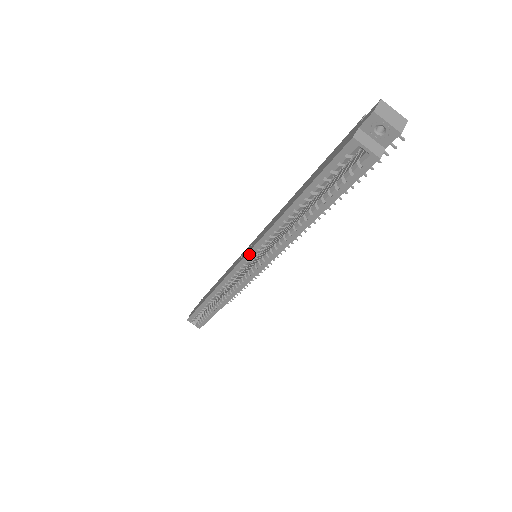
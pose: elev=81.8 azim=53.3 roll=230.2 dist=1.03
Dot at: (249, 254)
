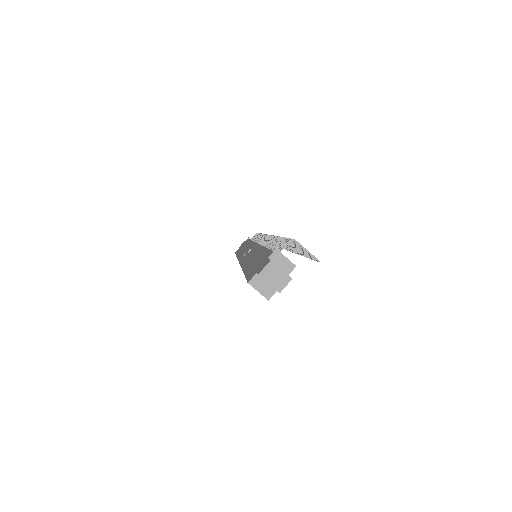
Dot at: occluded
